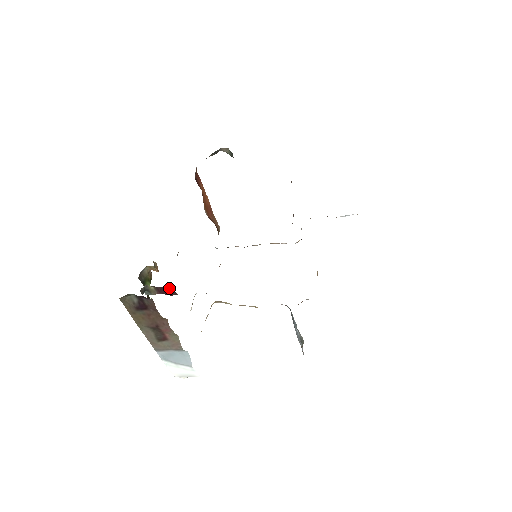
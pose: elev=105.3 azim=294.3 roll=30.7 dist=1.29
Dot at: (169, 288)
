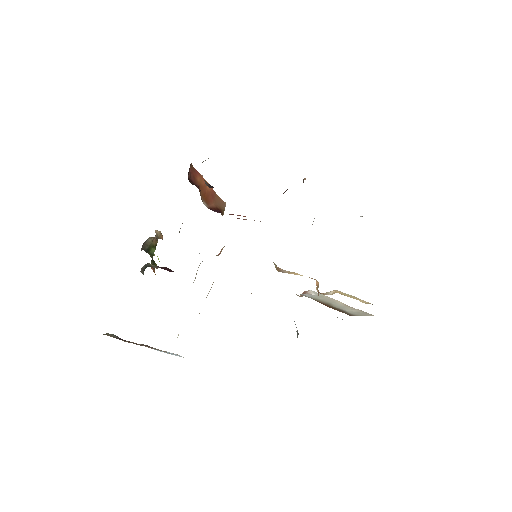
Dot at: (169, 269)
